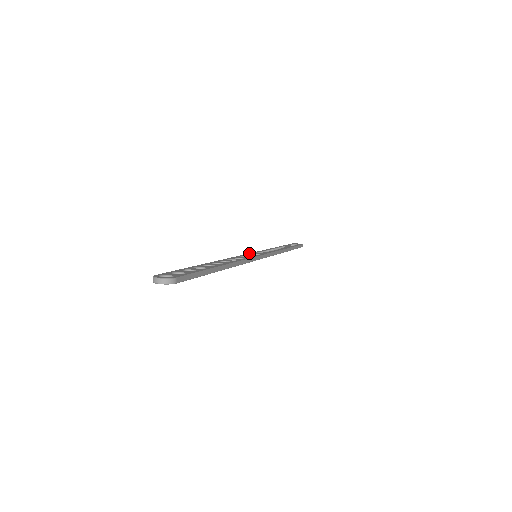
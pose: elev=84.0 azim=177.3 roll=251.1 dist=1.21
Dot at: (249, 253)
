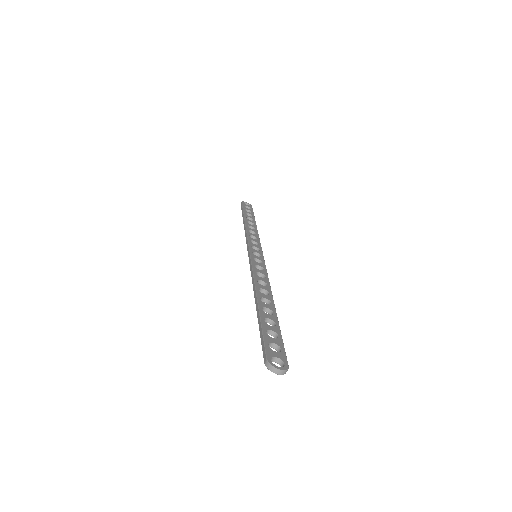
Dot at: (250, 251)
